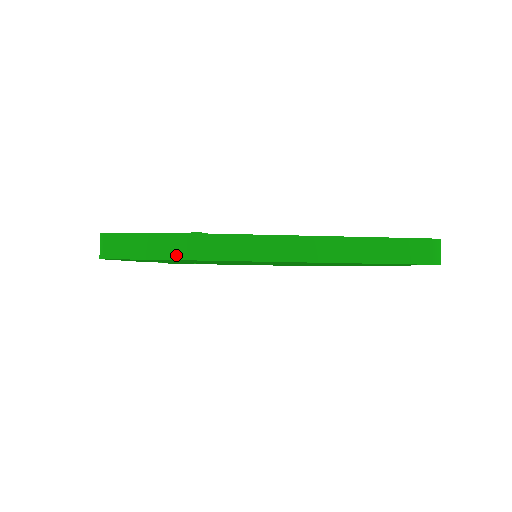
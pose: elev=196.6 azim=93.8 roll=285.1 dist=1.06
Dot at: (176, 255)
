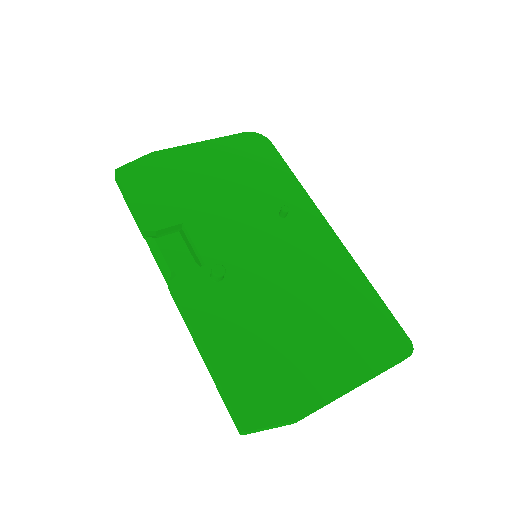
Dot at: occluded
